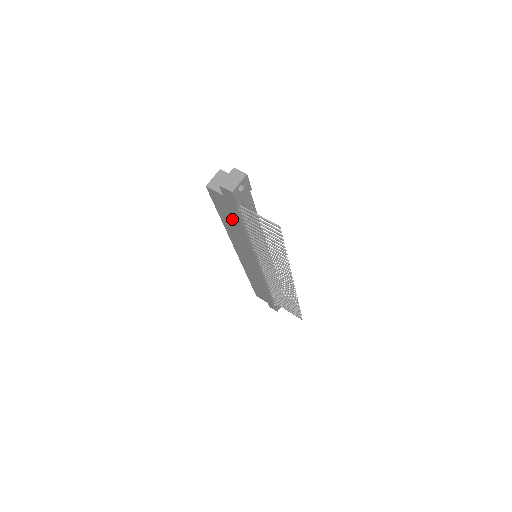
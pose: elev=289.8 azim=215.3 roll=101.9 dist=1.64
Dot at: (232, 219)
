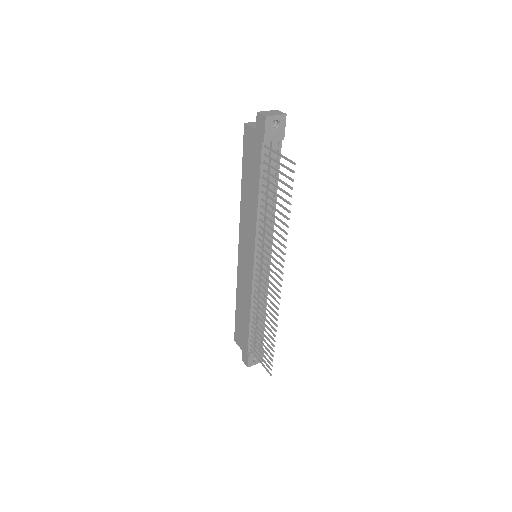
Dot at: (252, 173)
